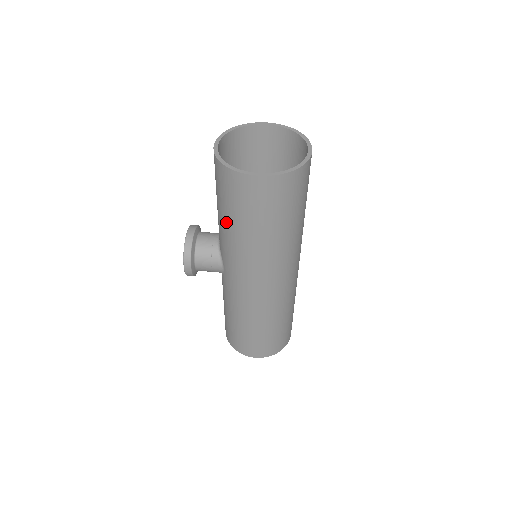
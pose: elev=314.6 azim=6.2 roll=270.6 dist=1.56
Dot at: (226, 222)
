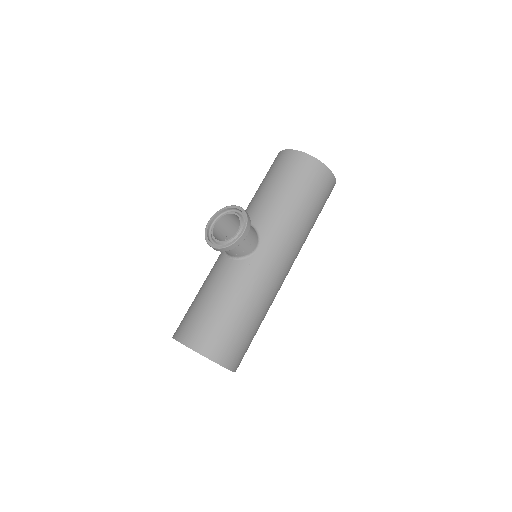
Dot at: (294, 201)
